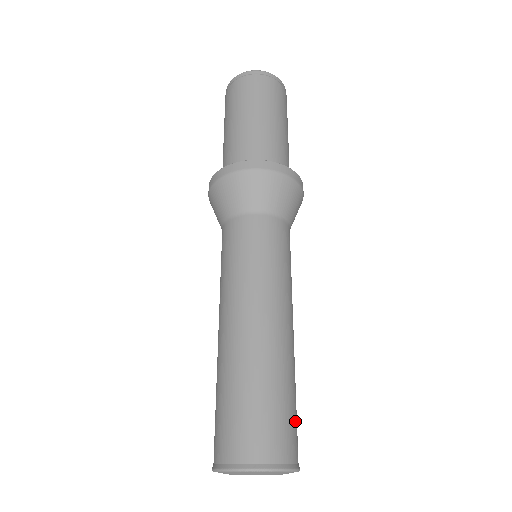
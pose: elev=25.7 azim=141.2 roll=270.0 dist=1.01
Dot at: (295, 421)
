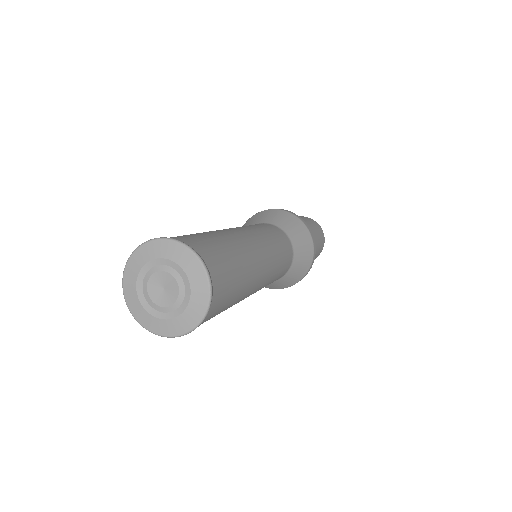
Dot at: (230, 281)
